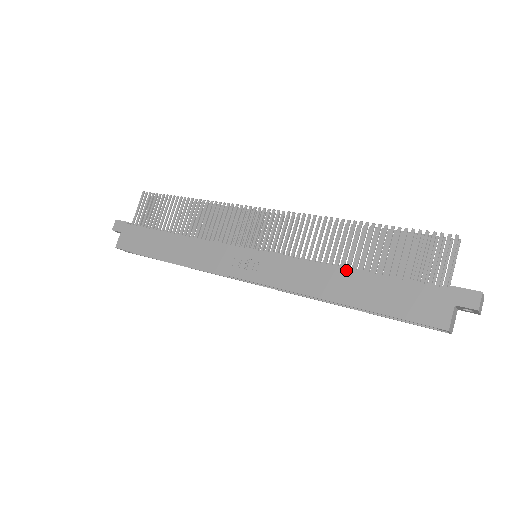
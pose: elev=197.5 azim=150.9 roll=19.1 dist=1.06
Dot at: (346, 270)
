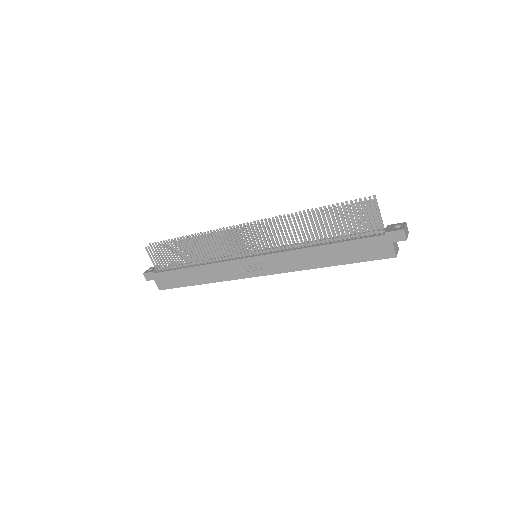
Dot at: (319, 247)
